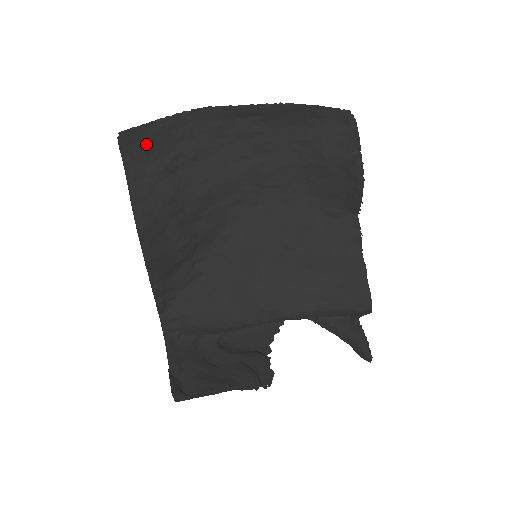
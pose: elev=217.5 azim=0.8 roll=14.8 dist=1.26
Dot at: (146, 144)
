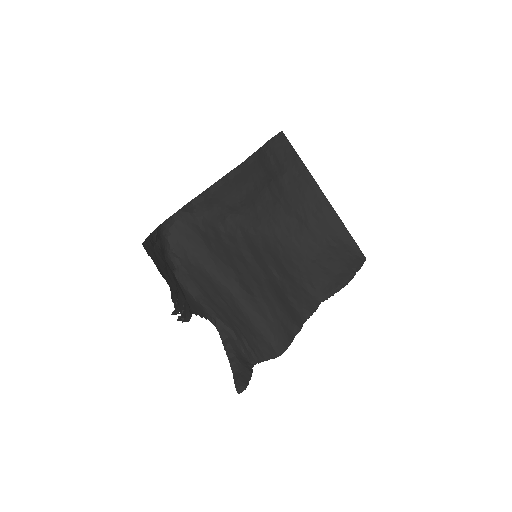
Dot at: (285, 149)
